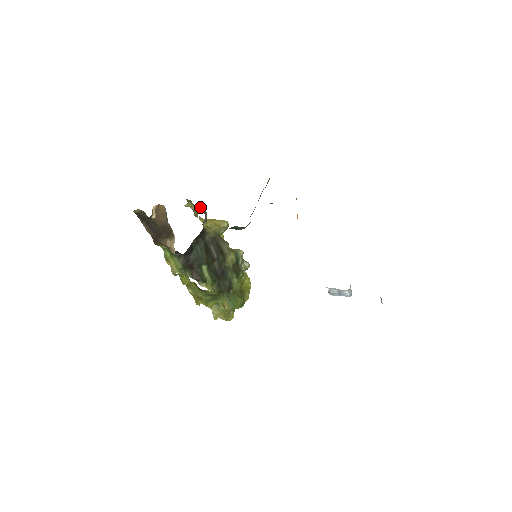
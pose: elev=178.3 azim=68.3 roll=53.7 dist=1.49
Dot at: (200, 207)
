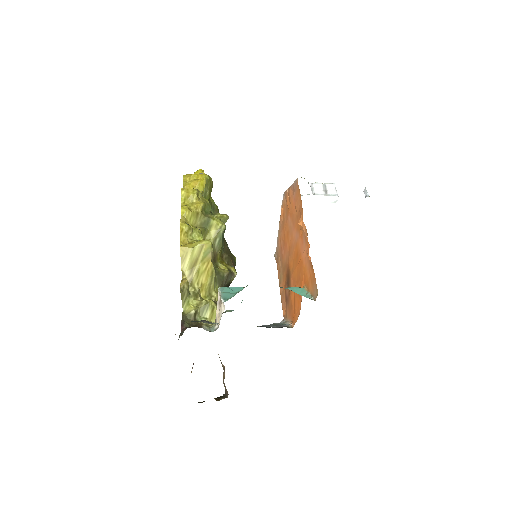
Dot at: (210, 311)
